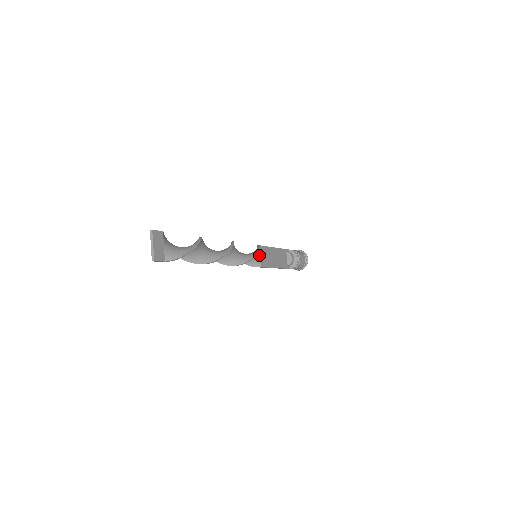
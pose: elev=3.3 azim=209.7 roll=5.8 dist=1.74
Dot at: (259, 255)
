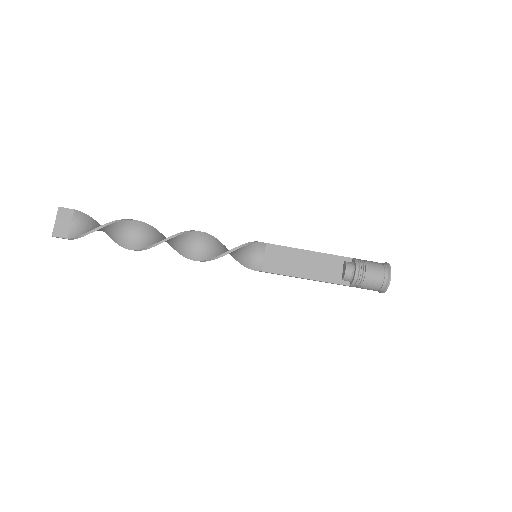
Dot at: (263, 255)
